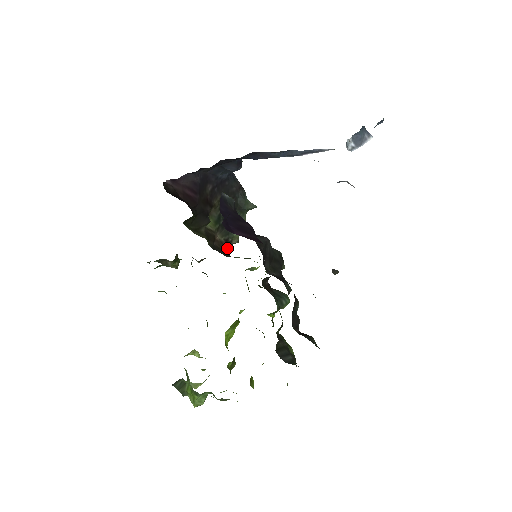
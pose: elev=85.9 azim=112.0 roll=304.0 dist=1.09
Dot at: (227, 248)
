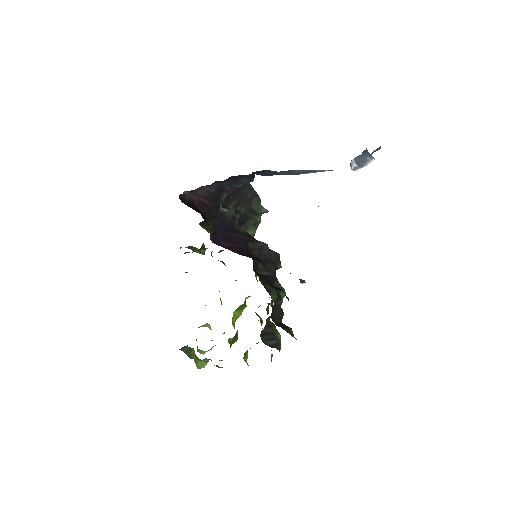
Dot at: occluded
